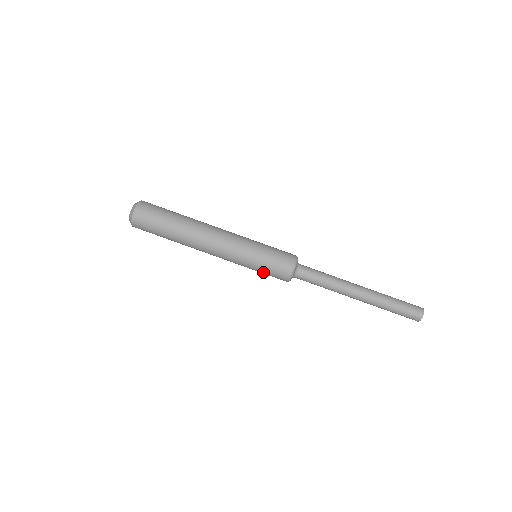
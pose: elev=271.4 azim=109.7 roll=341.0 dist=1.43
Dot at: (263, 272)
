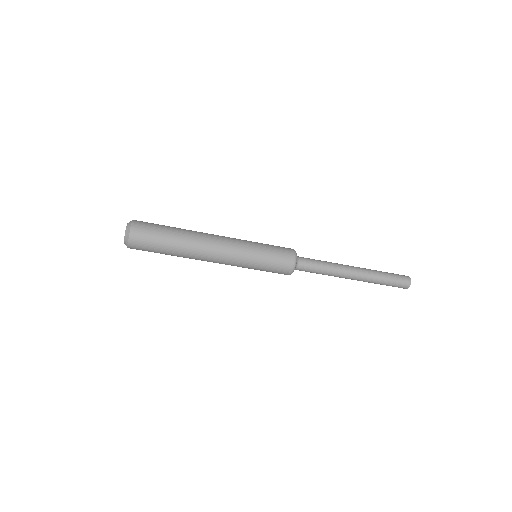
Dot at: (266, 271)
